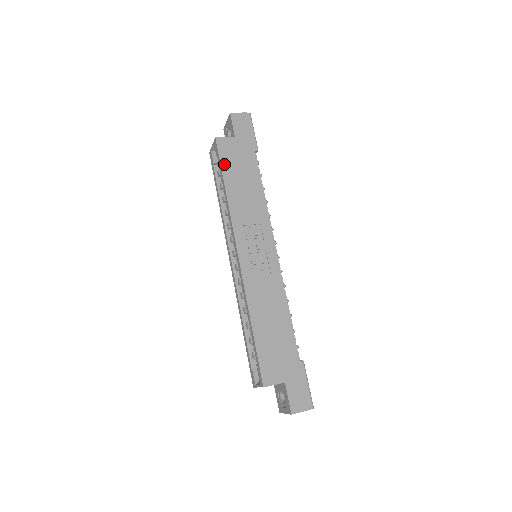
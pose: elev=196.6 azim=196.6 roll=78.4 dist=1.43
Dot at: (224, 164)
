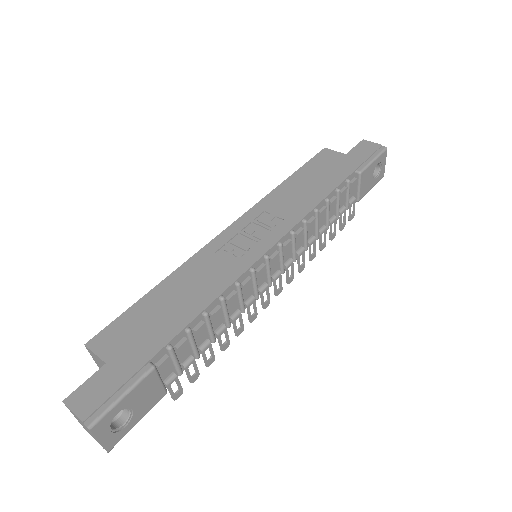
Dot at: (308, 165)
